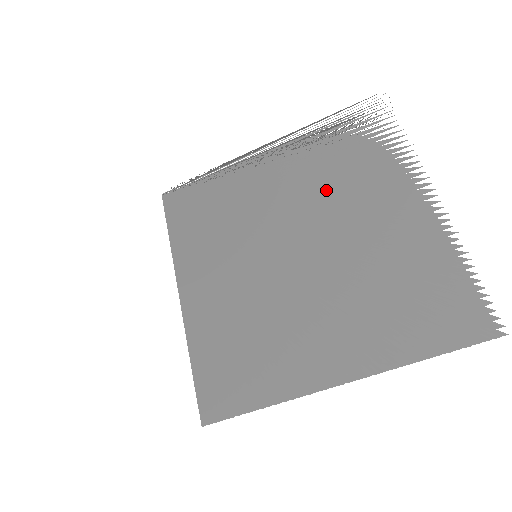
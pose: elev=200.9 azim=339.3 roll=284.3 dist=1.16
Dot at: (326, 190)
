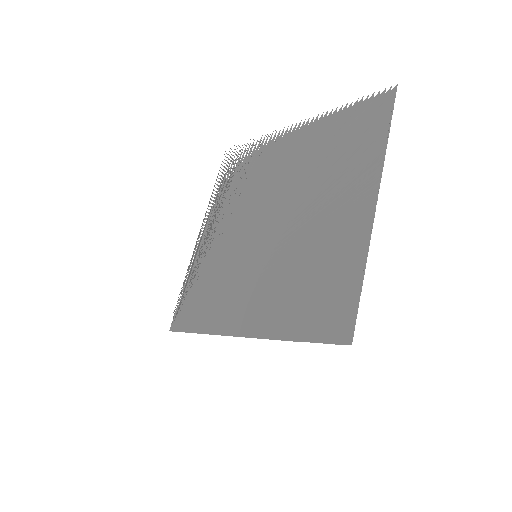
Dot at: (251, 194)
